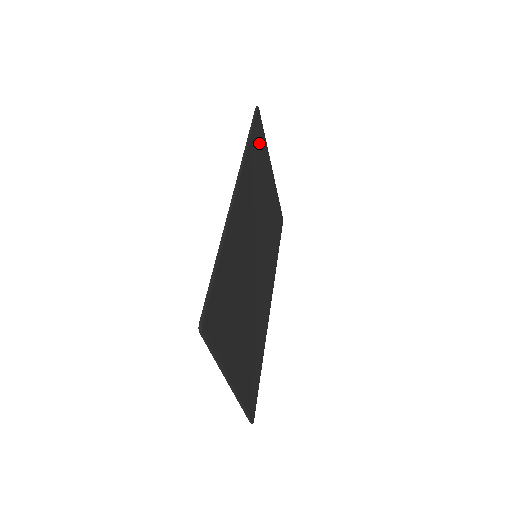
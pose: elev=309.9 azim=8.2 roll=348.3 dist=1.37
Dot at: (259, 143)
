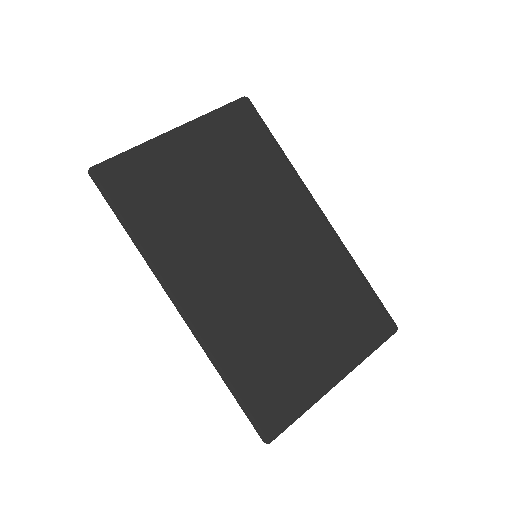
Dot at: (135, 185)
